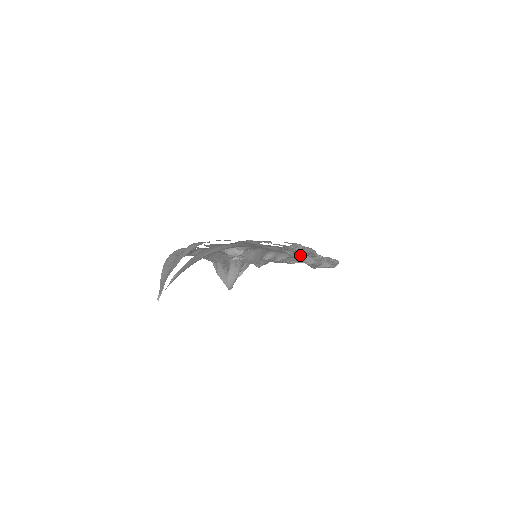
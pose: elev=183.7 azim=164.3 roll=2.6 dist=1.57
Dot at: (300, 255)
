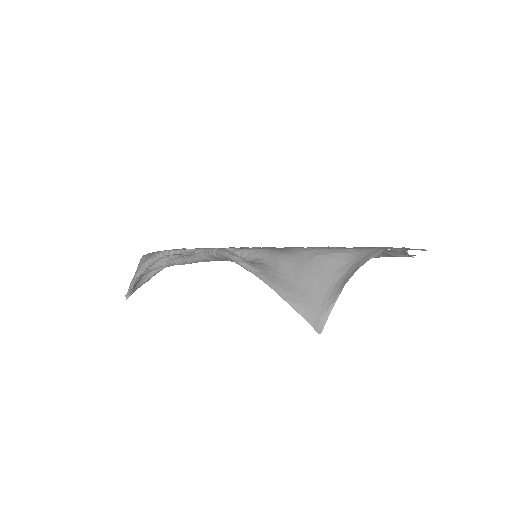
Dot at: occluded
